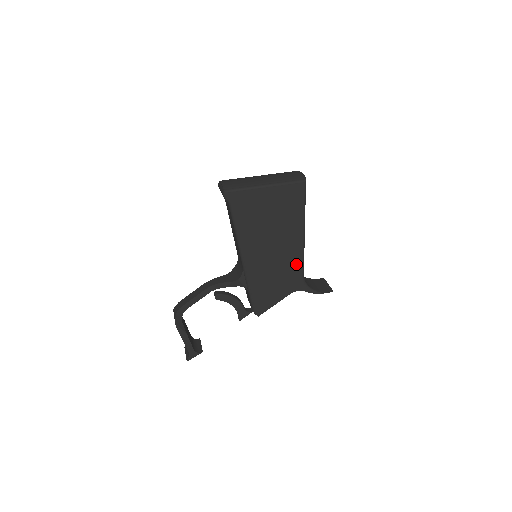
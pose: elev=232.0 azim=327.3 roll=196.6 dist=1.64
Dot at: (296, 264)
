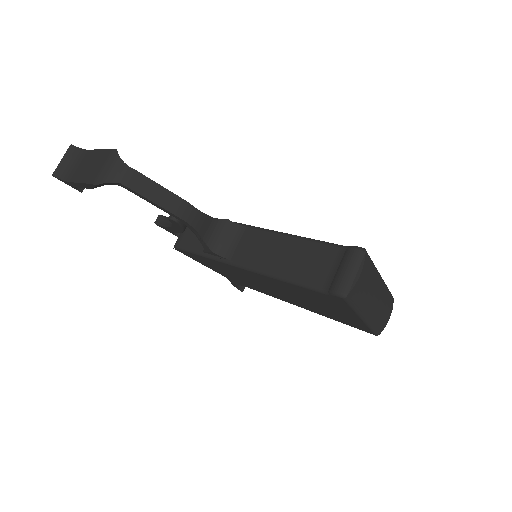
Dot at: (261, 290)
